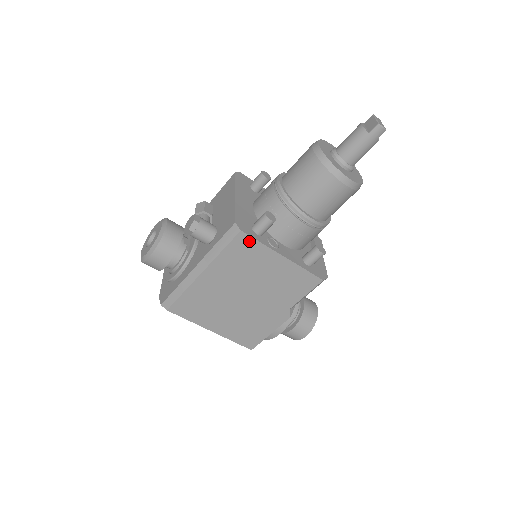
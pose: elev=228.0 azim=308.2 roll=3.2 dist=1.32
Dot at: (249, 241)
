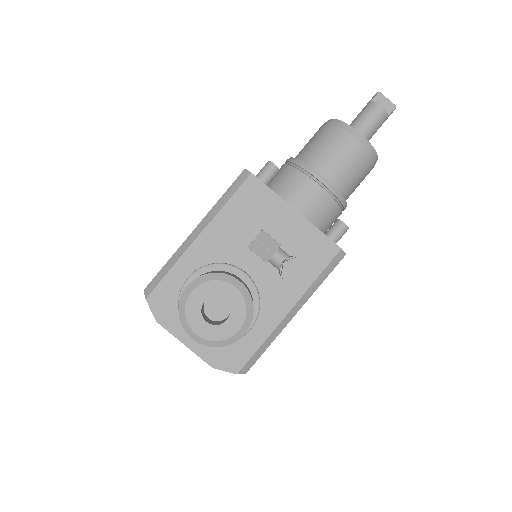
Dot at: occluded
